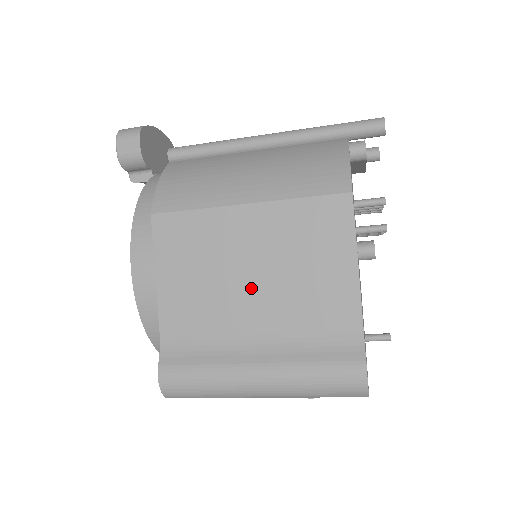
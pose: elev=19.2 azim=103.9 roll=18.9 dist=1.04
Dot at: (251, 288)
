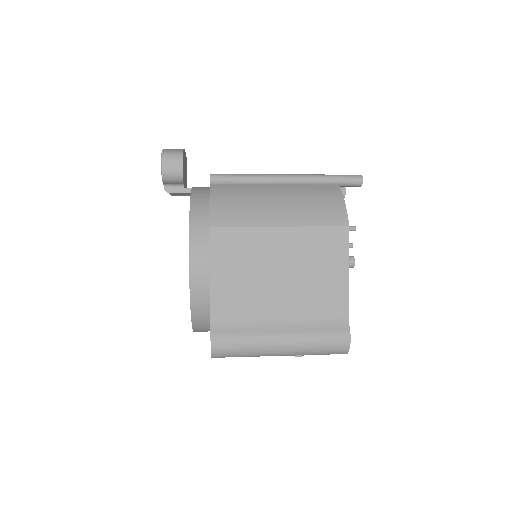
Dot at: (279, 283)
